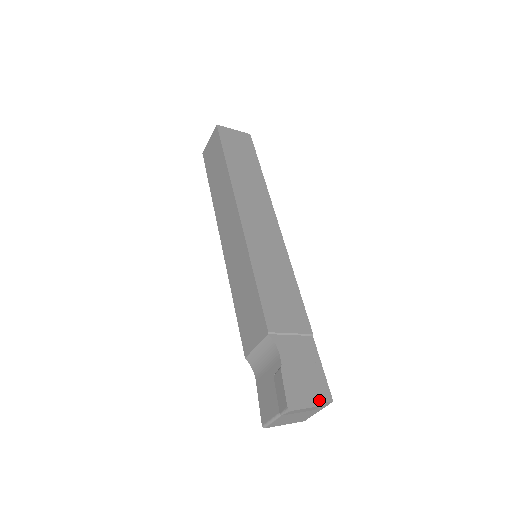
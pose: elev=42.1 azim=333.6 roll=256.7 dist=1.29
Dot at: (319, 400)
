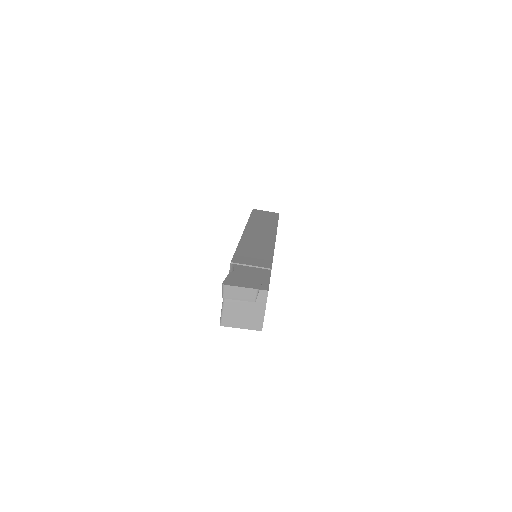
Dot at: (254, 287)
